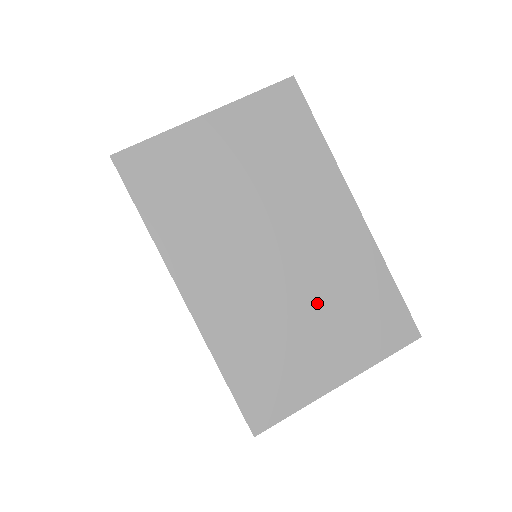
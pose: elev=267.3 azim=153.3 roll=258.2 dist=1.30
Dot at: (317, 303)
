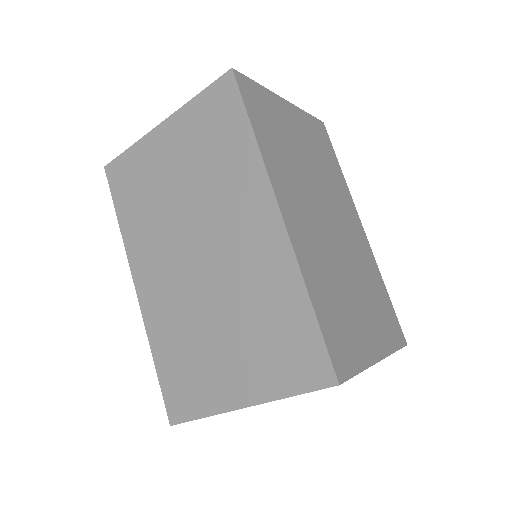
Dot at: (230, 315)
